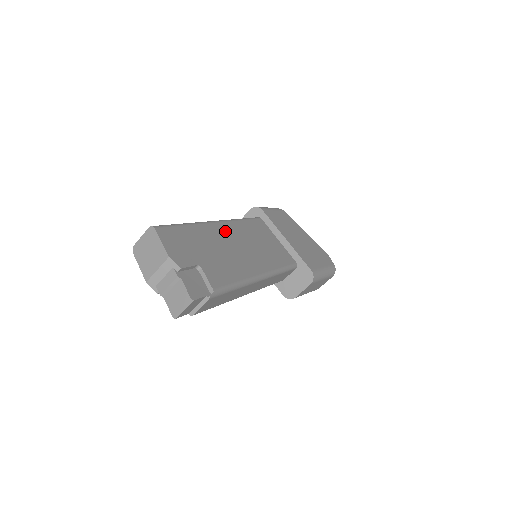
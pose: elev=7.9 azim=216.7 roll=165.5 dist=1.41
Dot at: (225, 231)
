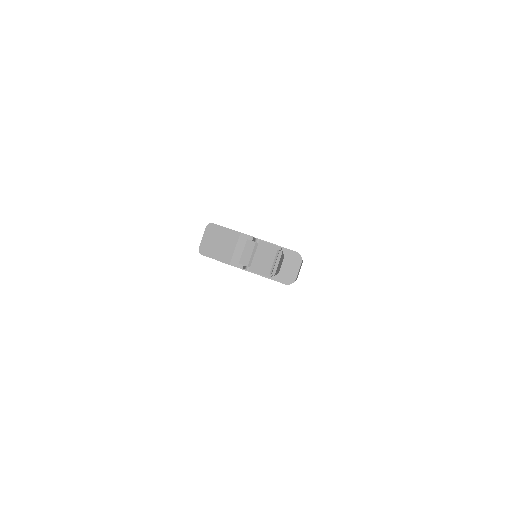
Dot at: occluded
